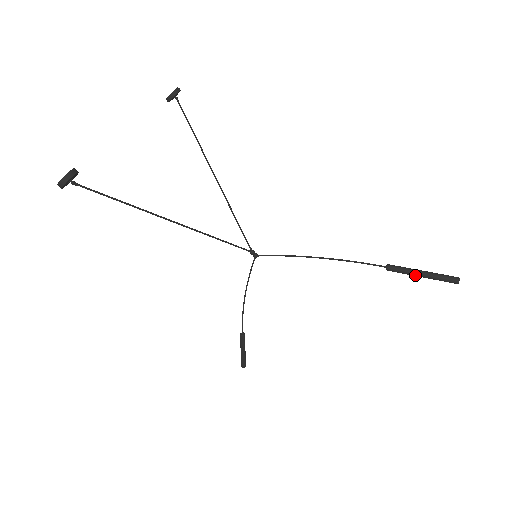
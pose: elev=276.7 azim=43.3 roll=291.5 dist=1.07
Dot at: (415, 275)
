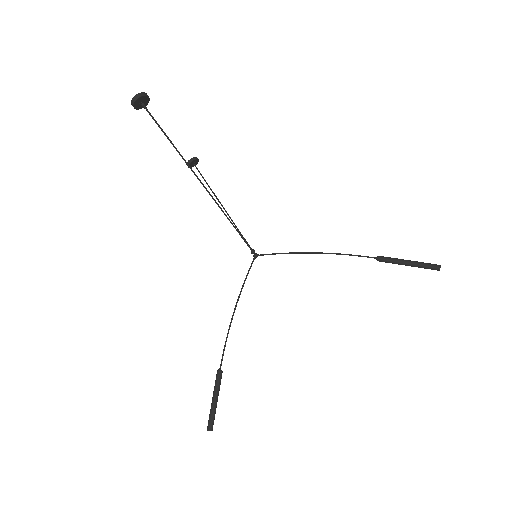
Dot at: (403, 262)
